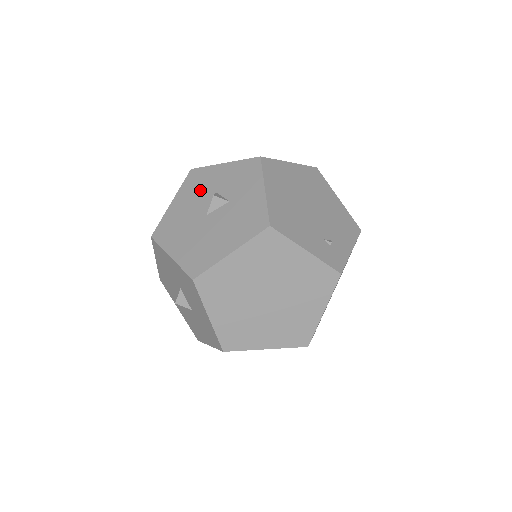
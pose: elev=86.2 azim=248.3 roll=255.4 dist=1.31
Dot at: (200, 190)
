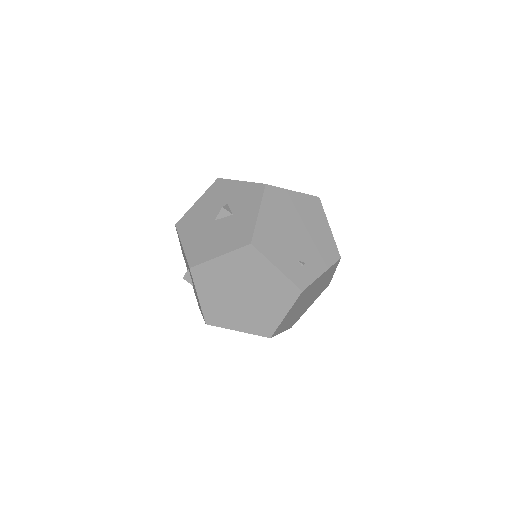
Dot at: (218, 198)
